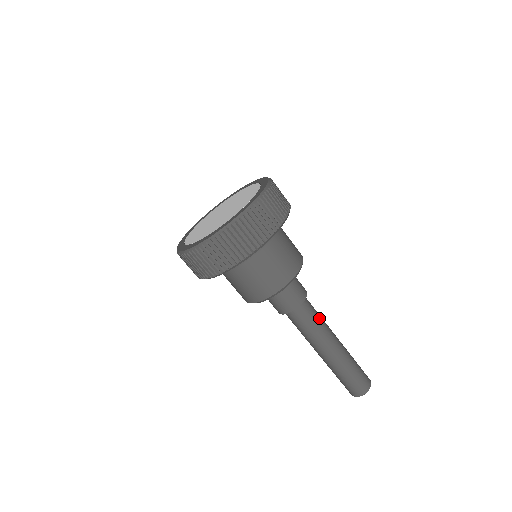
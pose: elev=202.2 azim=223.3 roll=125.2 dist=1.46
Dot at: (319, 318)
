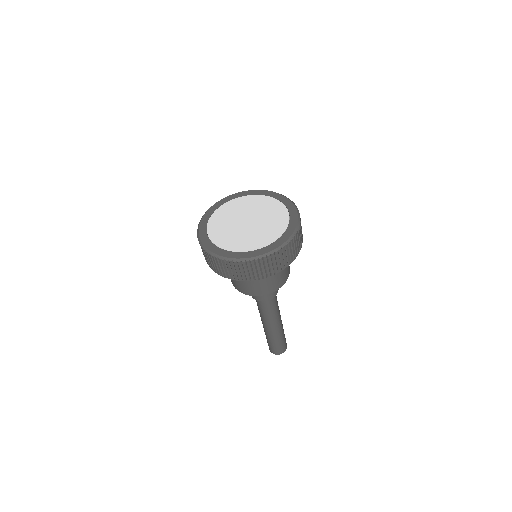
Dot at: occluded
